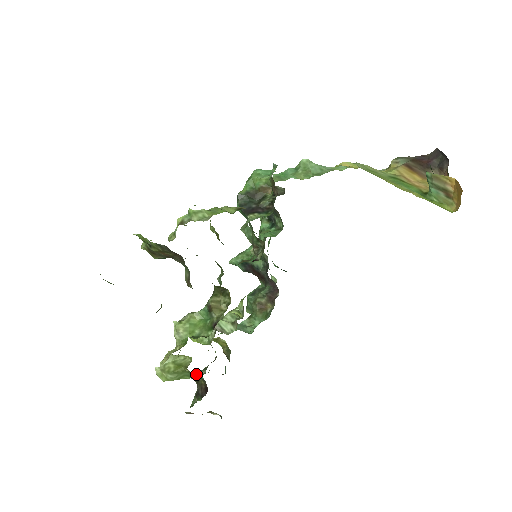
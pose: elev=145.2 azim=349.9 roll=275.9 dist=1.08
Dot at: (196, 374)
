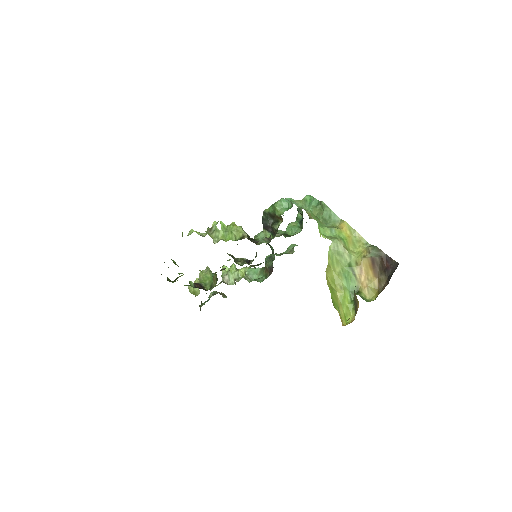
Dot at: occluded
